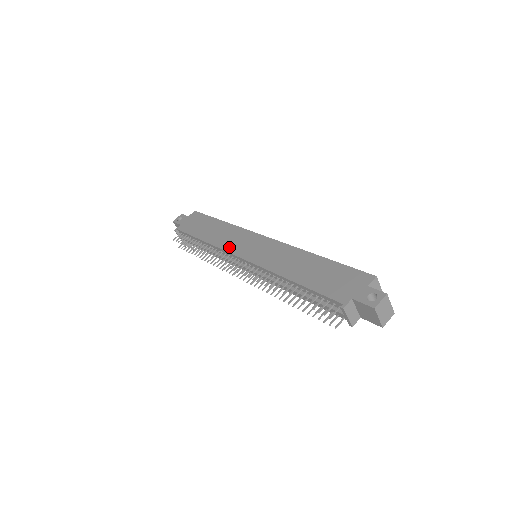
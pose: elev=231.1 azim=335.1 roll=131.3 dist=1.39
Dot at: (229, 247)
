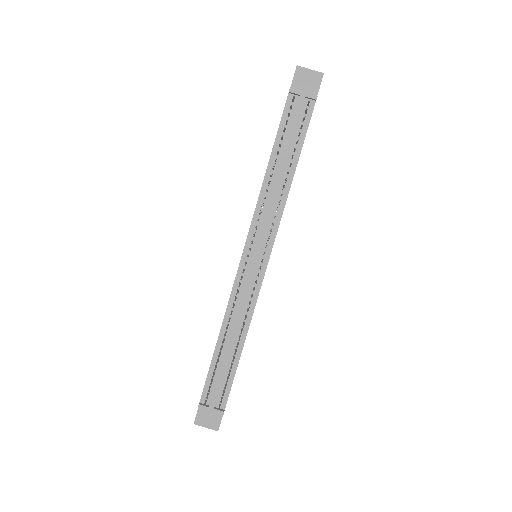
Dot at: (233, 284)
